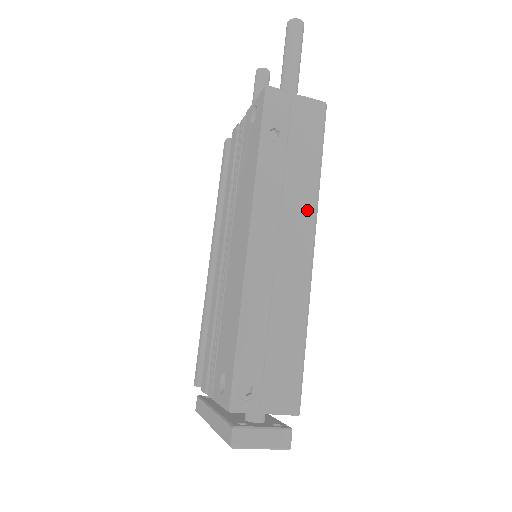
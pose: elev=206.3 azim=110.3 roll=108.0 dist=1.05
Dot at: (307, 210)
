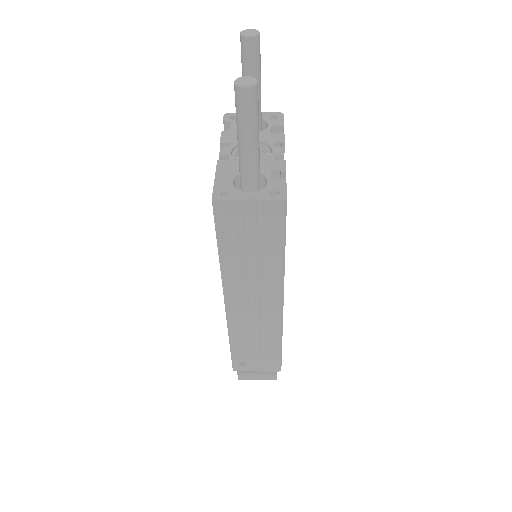
Dot at: (273, 283)
